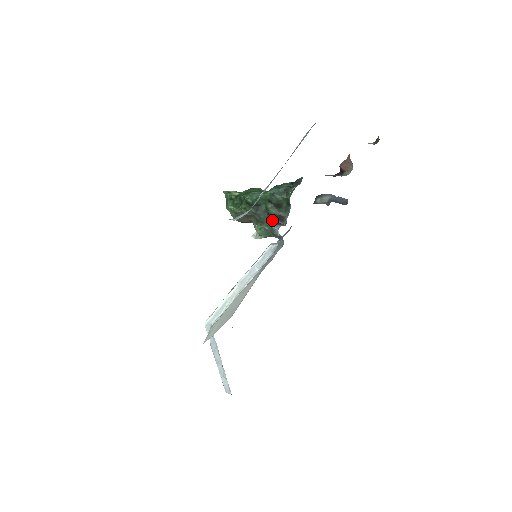
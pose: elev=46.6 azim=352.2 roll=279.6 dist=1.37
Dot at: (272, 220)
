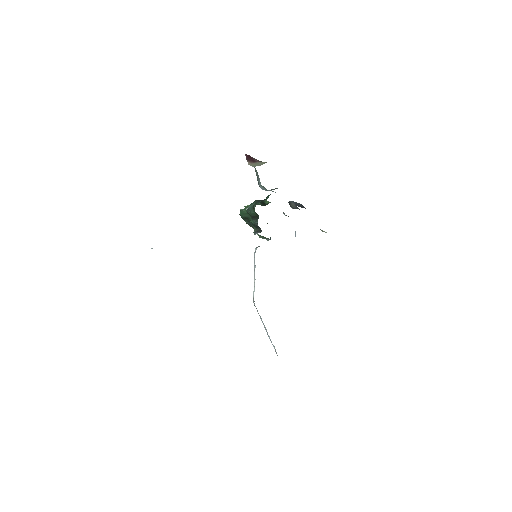
Dot at: (255, 229)
